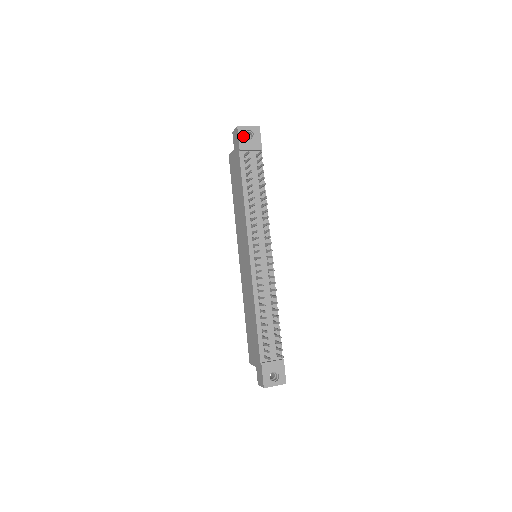
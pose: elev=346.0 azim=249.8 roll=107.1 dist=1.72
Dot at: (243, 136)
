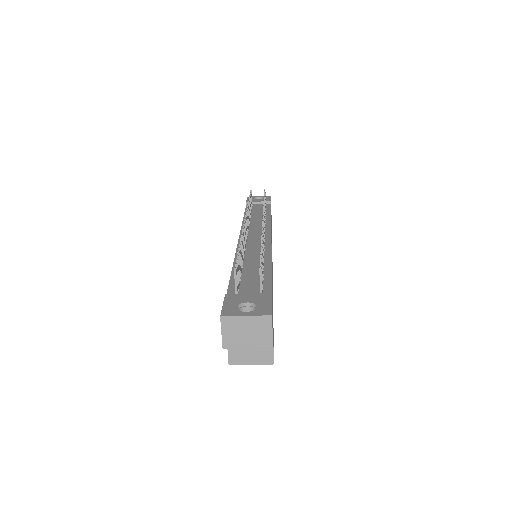
Dot at: (252, 199)
